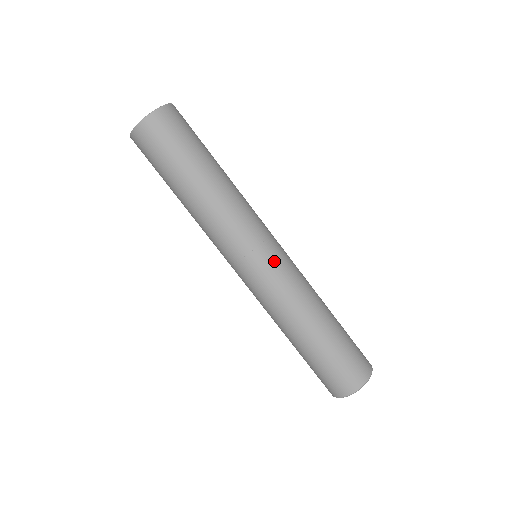
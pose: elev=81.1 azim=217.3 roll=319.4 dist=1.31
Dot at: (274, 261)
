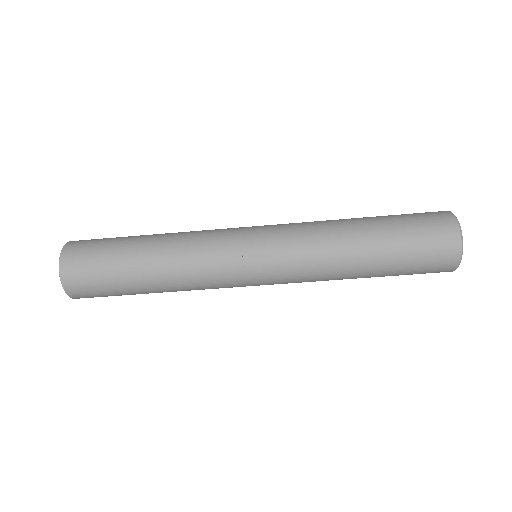
Dot at: (271, 283)
